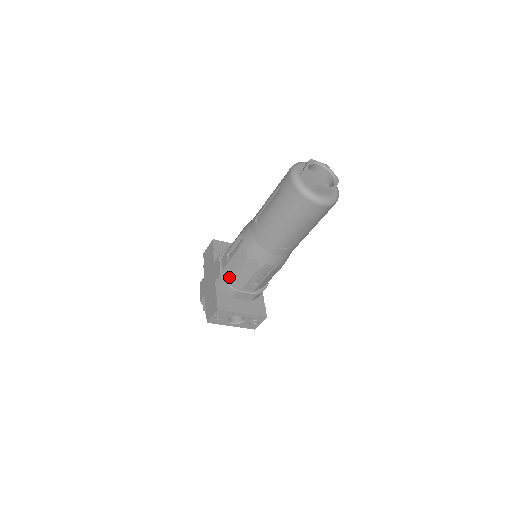
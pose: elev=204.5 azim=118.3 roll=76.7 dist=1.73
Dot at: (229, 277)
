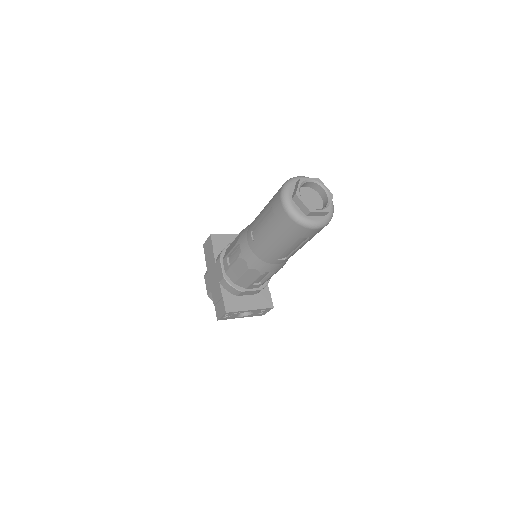
Dot at: (232, 280)
